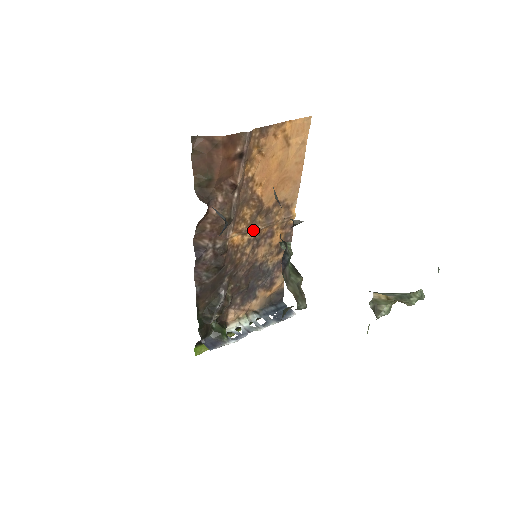
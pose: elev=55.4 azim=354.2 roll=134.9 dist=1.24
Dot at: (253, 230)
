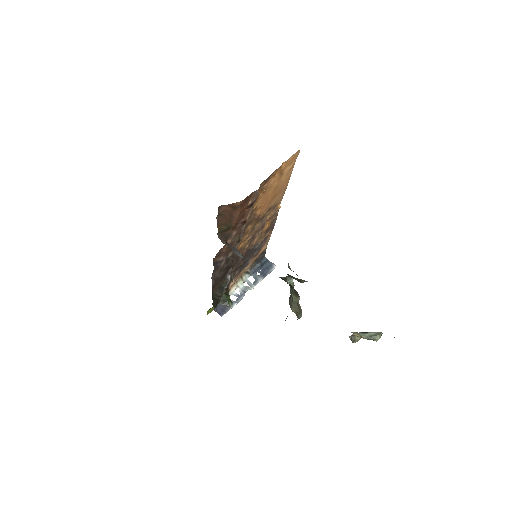
Dot at: occluded
